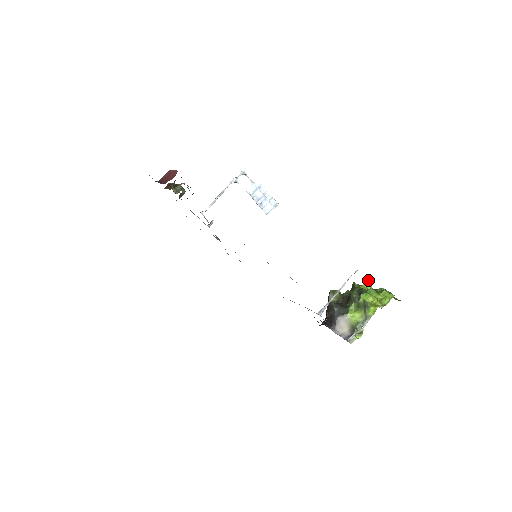
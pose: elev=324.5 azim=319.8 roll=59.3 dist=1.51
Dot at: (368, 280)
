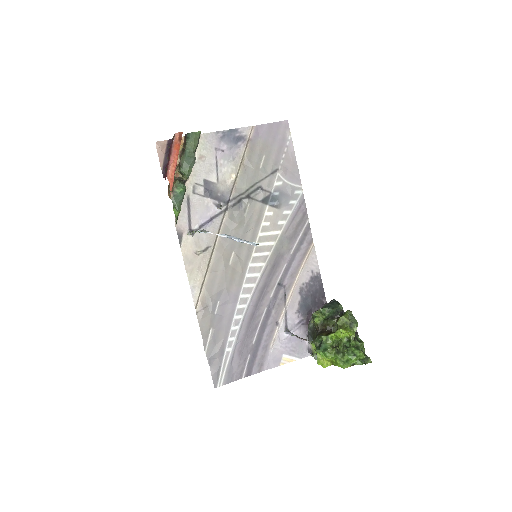
Dot at: (346, 331)
